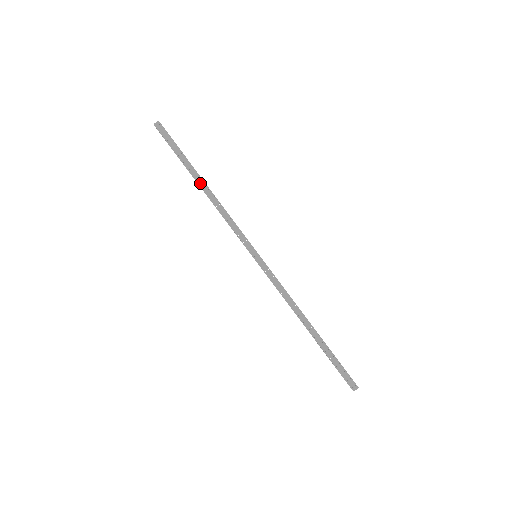
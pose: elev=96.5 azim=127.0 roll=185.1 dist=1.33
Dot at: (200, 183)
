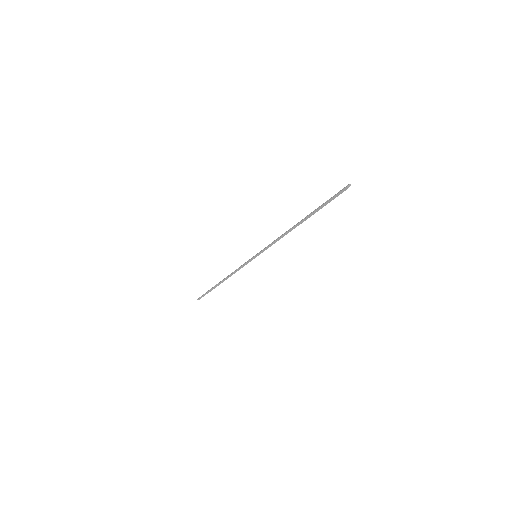
Dot at: (221, 282)
